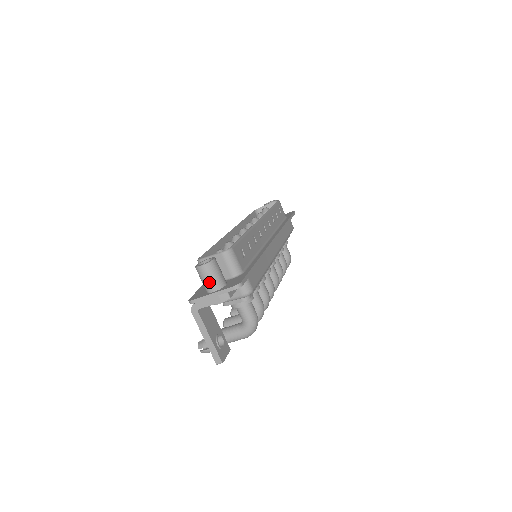
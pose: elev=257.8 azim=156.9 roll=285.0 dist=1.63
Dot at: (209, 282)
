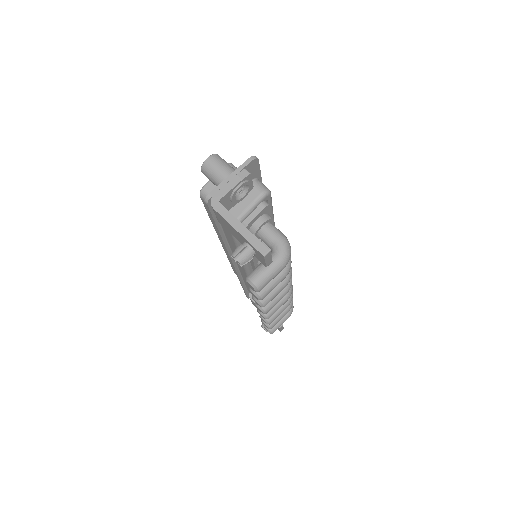
Dot at: (222, 169)
